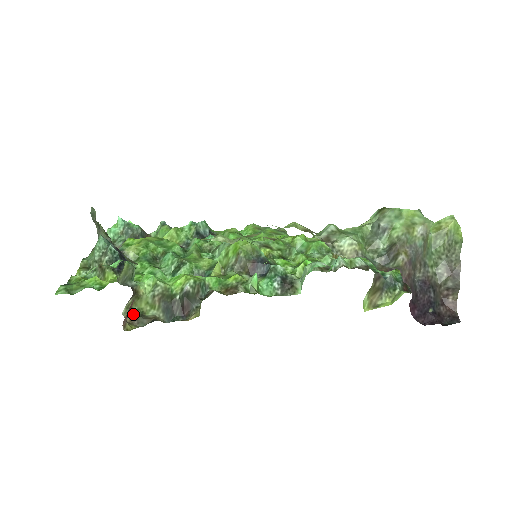
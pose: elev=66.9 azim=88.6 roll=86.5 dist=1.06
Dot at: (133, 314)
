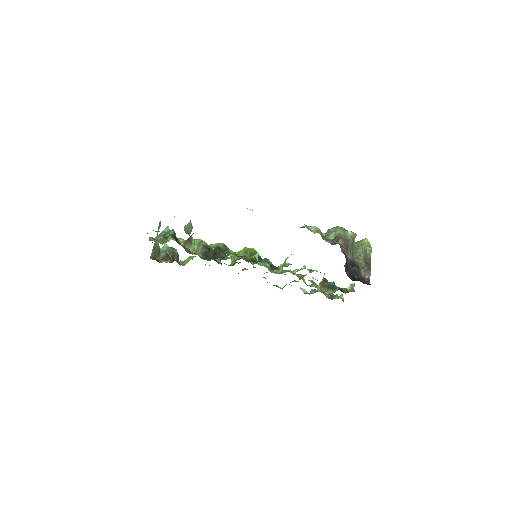
Dot at: (186, 248)
